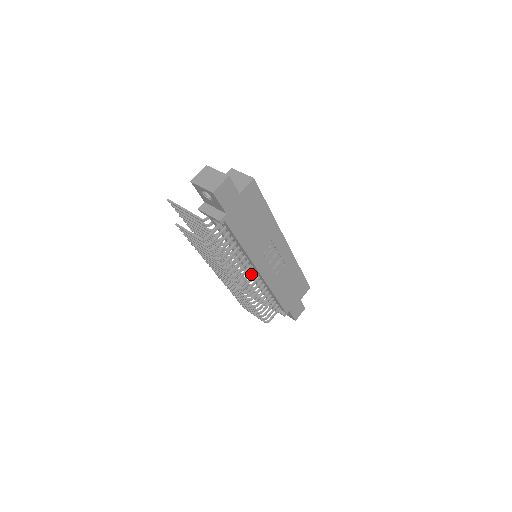
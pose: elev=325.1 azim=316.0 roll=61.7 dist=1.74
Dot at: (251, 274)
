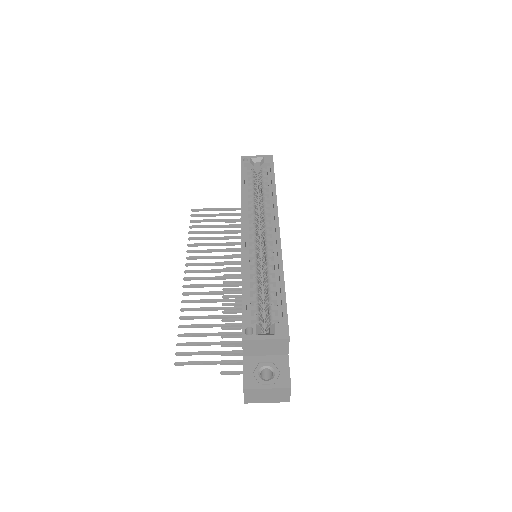
Dot at: occluded
